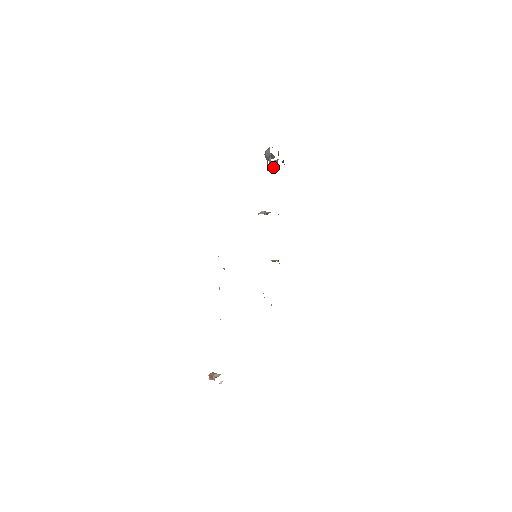
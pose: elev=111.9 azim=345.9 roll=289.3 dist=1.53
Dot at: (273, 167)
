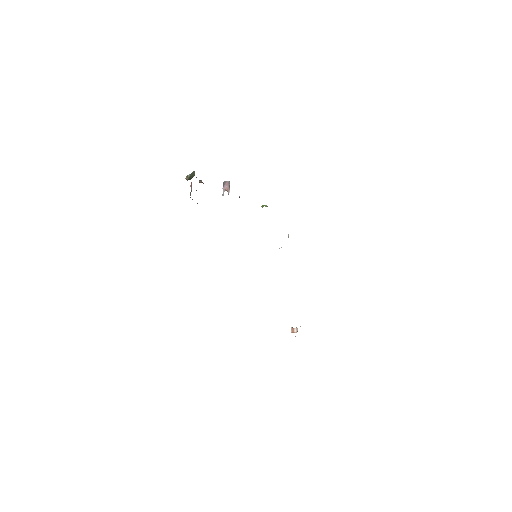
Dot at: occluded
